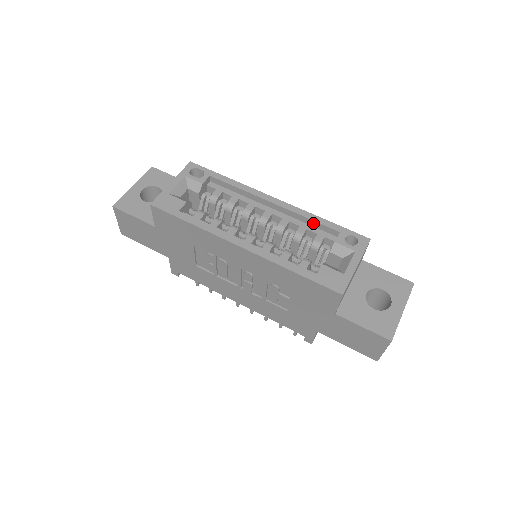
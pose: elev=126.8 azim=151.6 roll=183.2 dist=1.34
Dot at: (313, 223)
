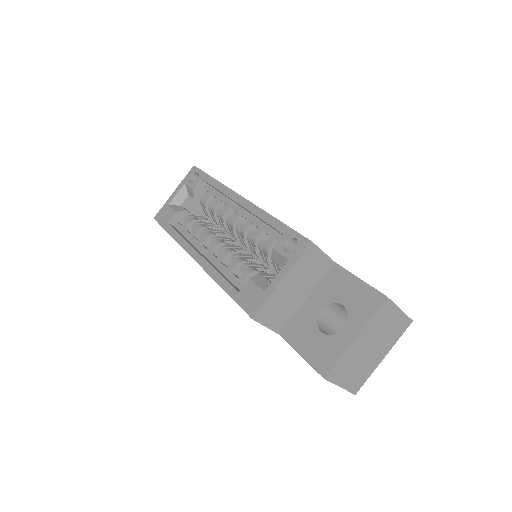
Dot at: (266, 223)
